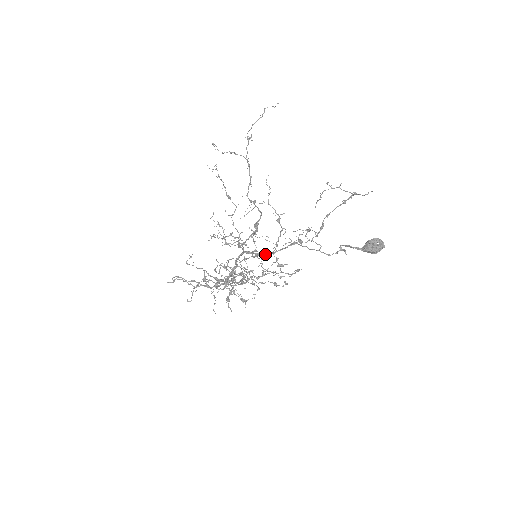
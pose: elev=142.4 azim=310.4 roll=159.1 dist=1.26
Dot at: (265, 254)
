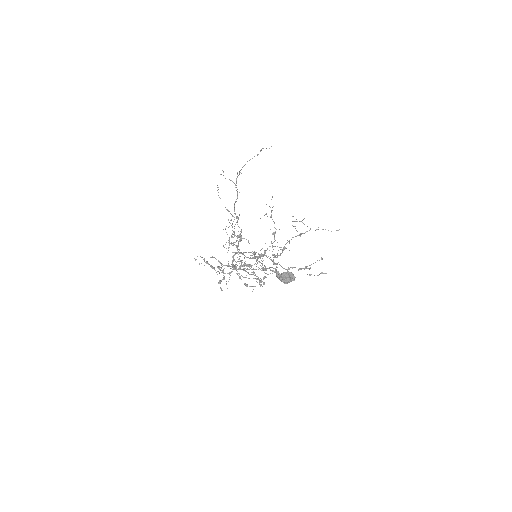
Dot at: occluded
